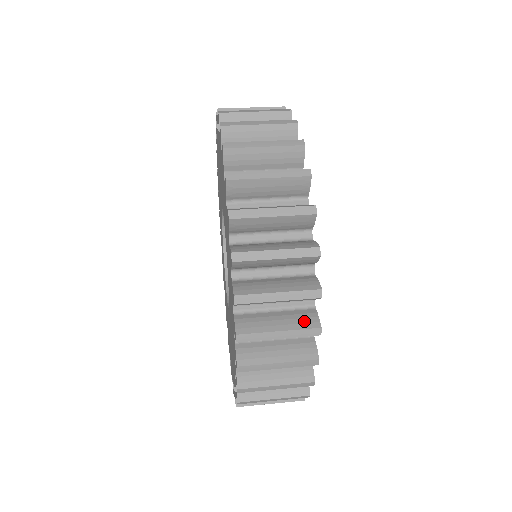
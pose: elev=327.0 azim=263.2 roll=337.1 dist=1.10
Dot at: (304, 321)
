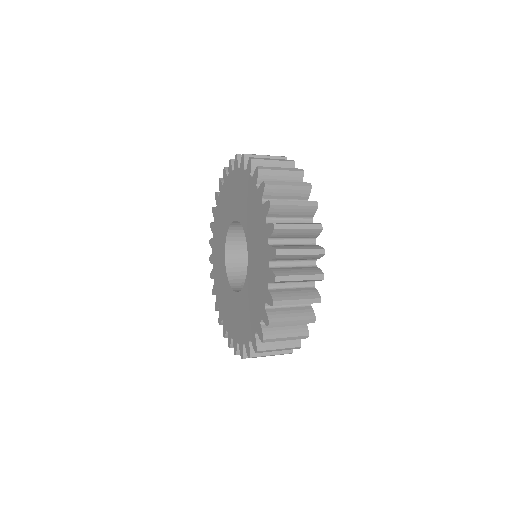
Dot at: (306, 314)
